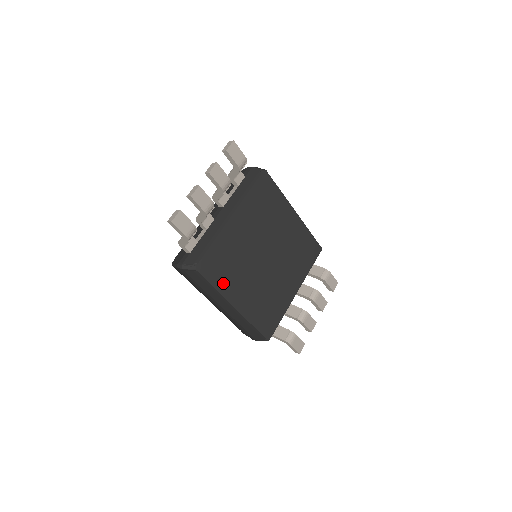
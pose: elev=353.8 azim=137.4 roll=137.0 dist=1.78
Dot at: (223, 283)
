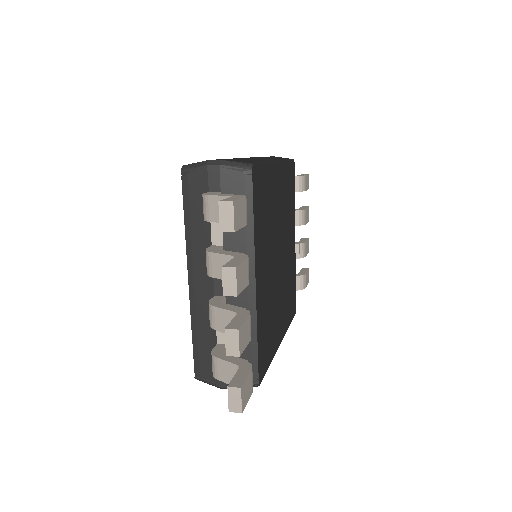
Dot at: (271, 347)
